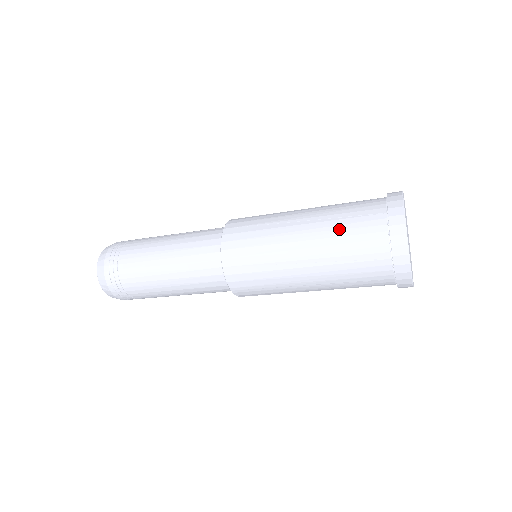
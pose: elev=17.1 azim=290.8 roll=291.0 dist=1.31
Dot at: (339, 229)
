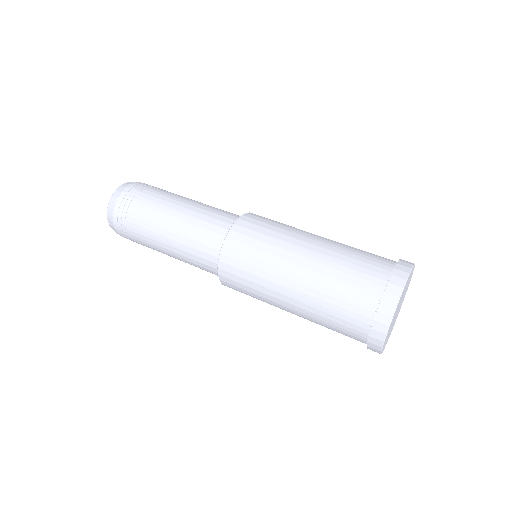
Dot at: (332, 288)
